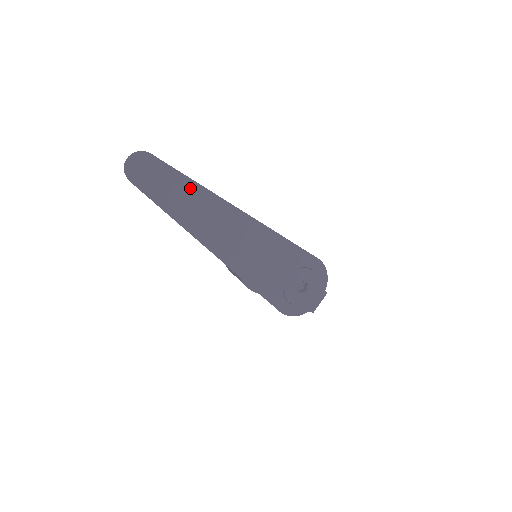
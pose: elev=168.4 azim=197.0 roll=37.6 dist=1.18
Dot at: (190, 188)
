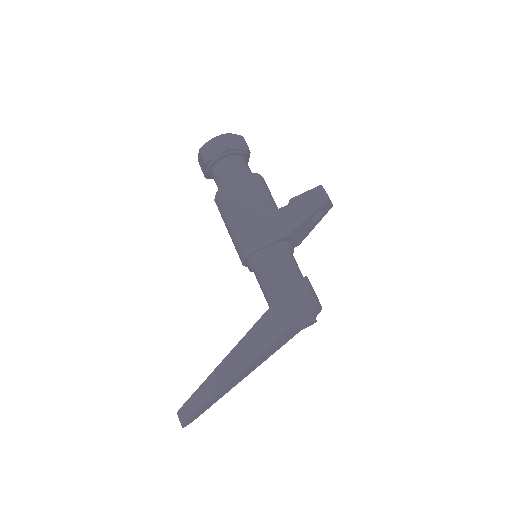
Dot at: (209, 403)
